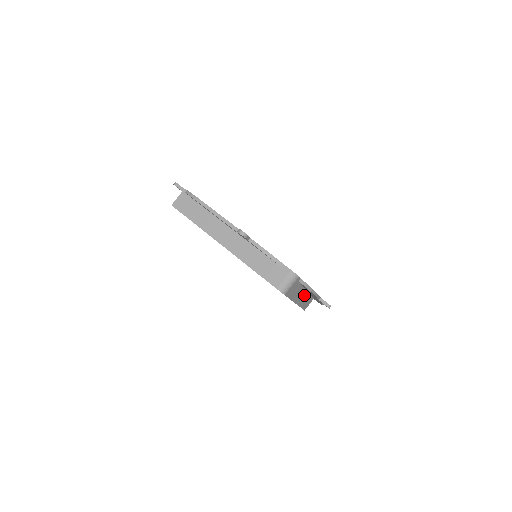
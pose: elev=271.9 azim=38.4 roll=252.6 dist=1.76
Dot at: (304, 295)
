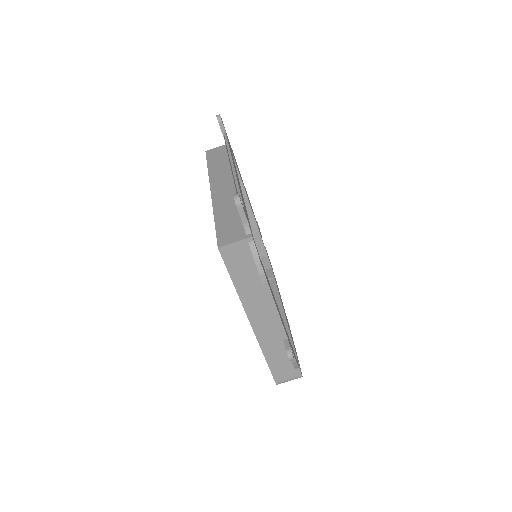
Dot at: occluded
